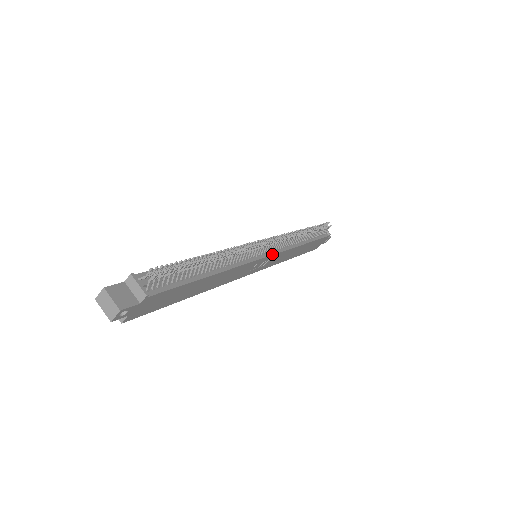
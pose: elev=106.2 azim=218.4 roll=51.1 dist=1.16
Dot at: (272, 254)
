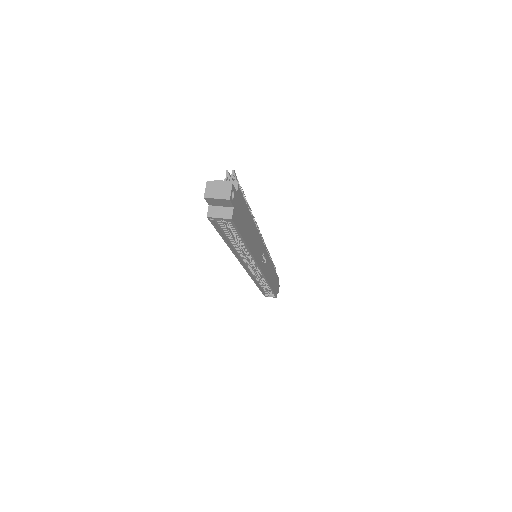
Dot at: (266, 250)
